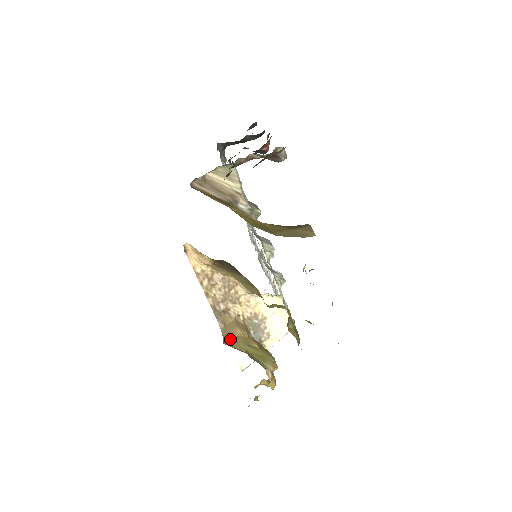
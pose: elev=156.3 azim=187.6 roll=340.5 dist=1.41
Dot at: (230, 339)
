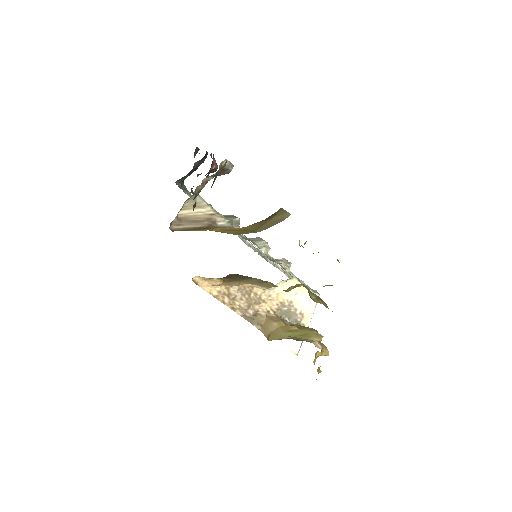
Dot at: (271, 334)
